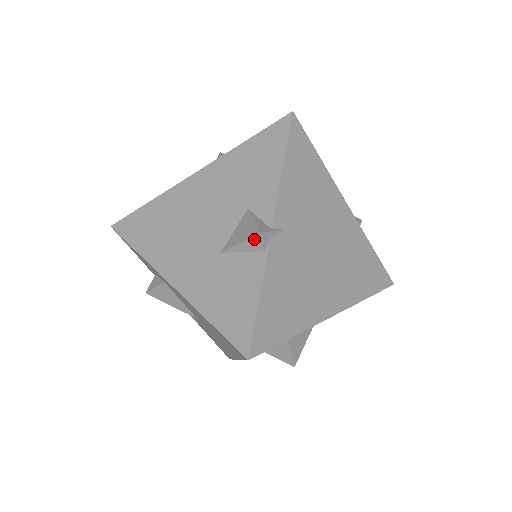
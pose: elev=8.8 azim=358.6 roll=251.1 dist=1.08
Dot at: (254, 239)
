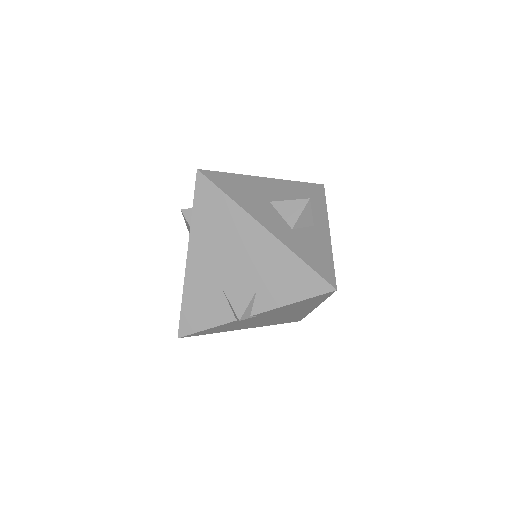
Dot at: (236, 315)
